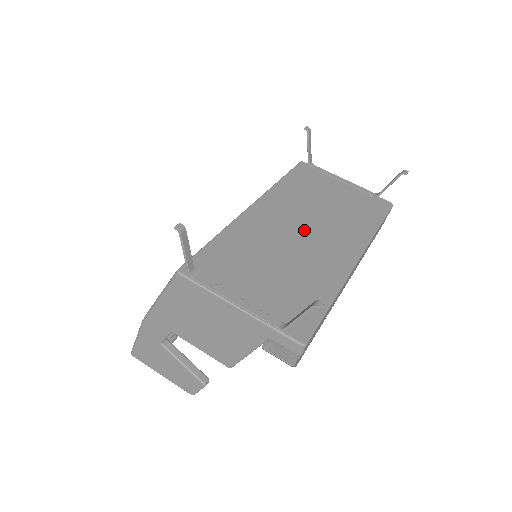
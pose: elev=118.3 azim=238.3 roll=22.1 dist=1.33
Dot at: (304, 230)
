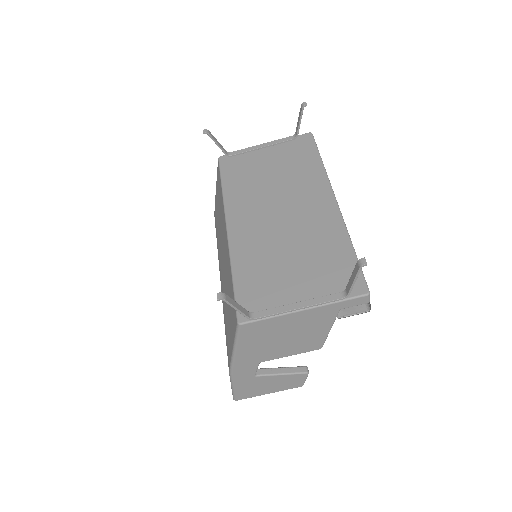
Dot at: (280, 211)
